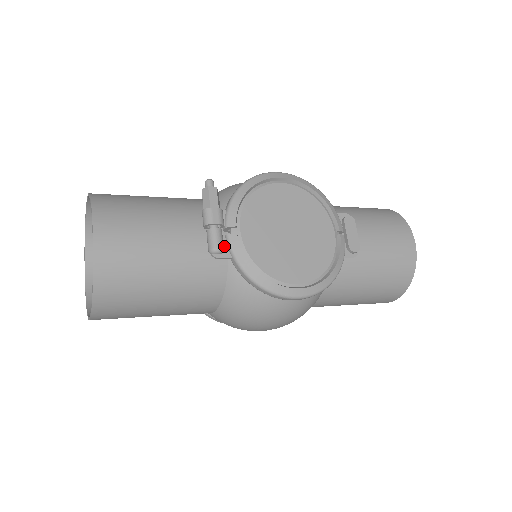
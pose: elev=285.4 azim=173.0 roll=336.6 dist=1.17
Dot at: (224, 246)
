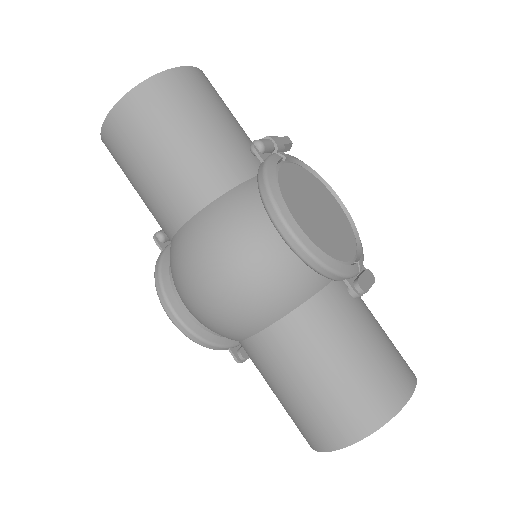
Dot at: (265, 154)
